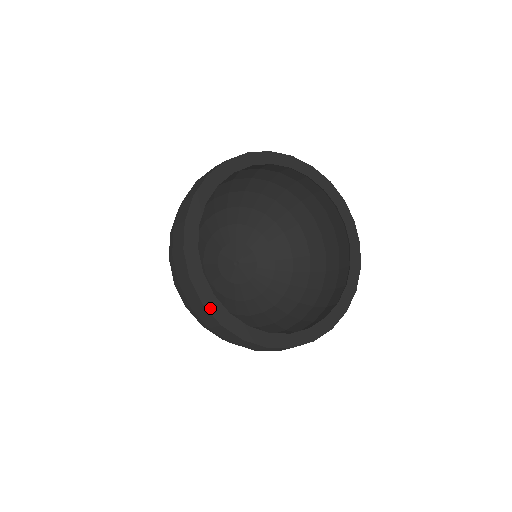
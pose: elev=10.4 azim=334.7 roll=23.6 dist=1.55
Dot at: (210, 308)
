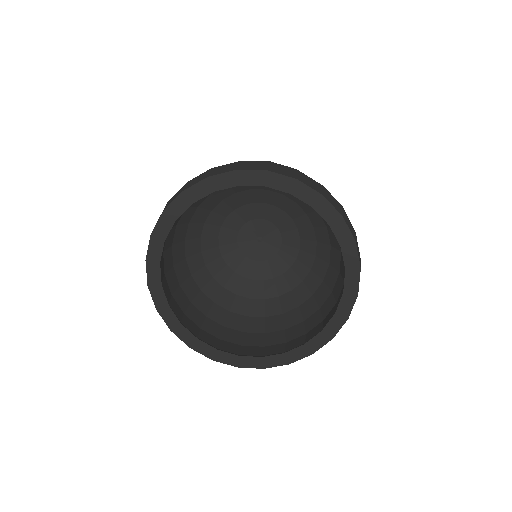
Dot at: (221, 360)
